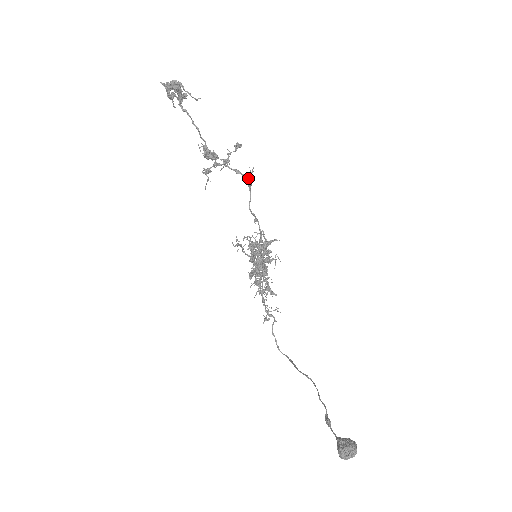
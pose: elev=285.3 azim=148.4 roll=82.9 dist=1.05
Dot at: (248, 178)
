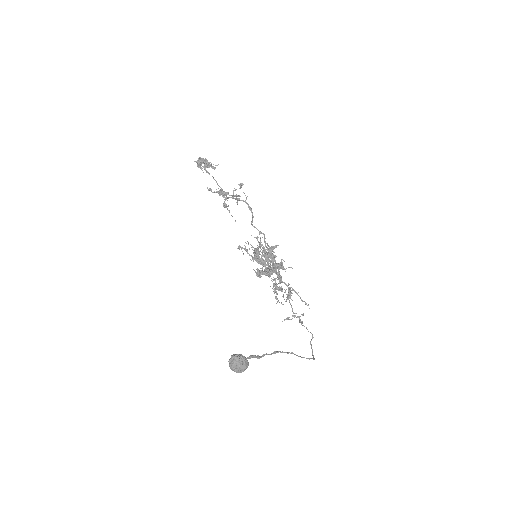
Dot at: occluded
